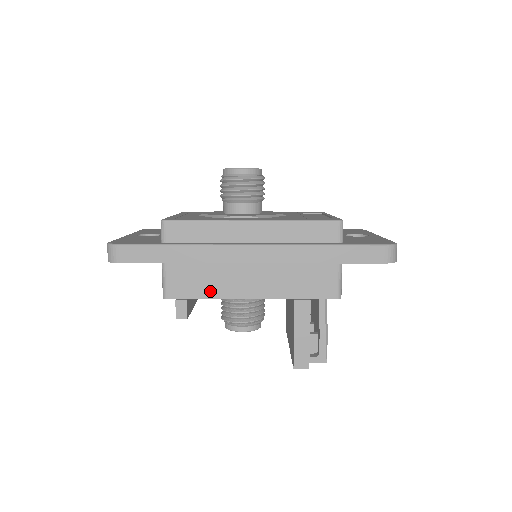
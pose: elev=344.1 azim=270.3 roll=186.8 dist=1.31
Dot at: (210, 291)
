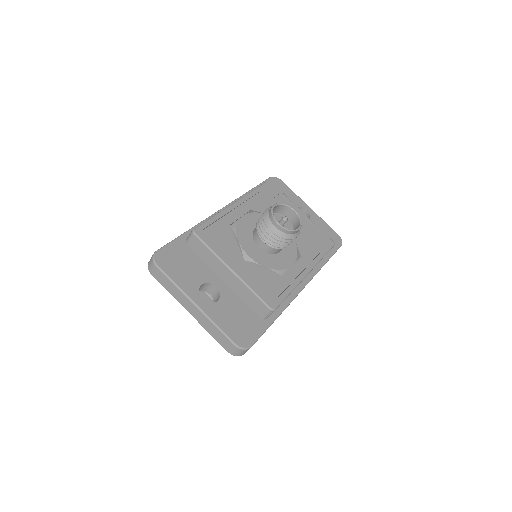
Dot at: occluded
